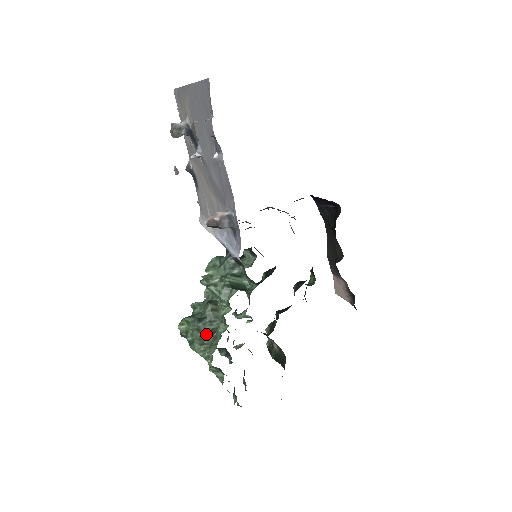
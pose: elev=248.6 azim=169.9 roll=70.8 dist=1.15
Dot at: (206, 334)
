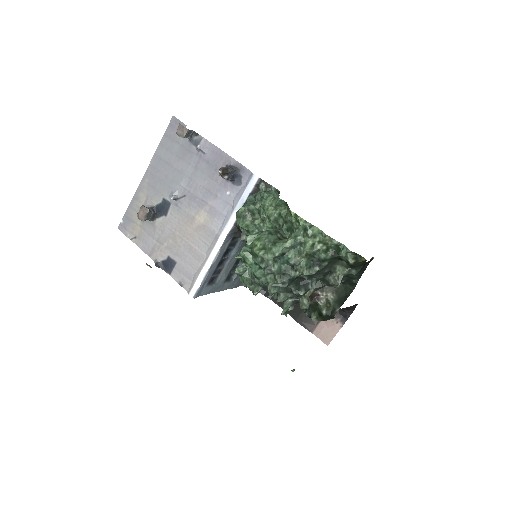
Dot at: (278, 236)
